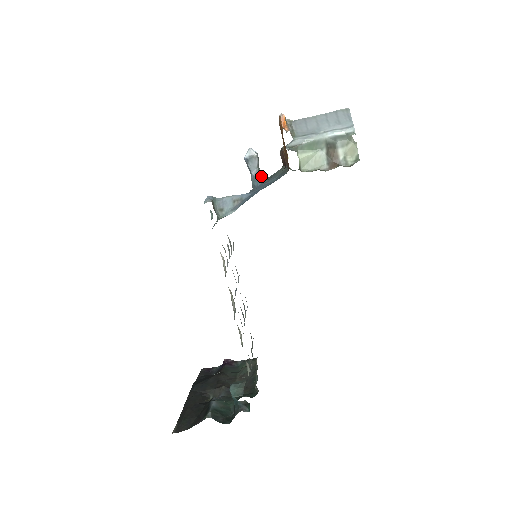
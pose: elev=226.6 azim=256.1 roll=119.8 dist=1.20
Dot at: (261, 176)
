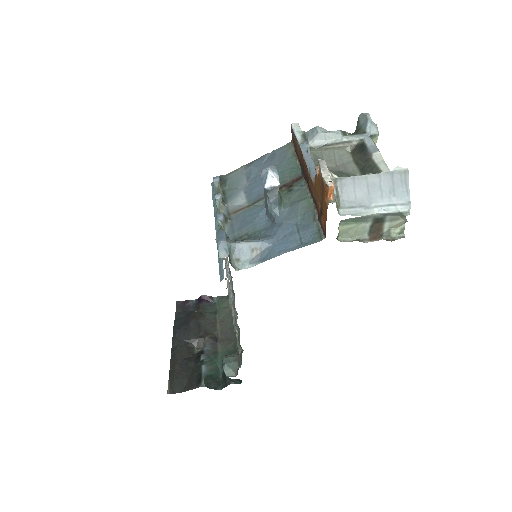
Dot at: (279, 202)
